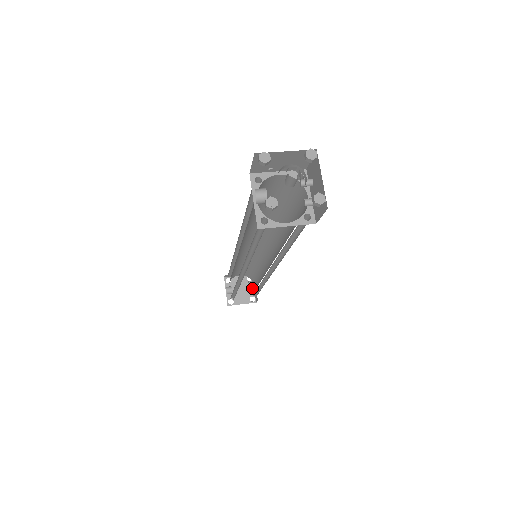
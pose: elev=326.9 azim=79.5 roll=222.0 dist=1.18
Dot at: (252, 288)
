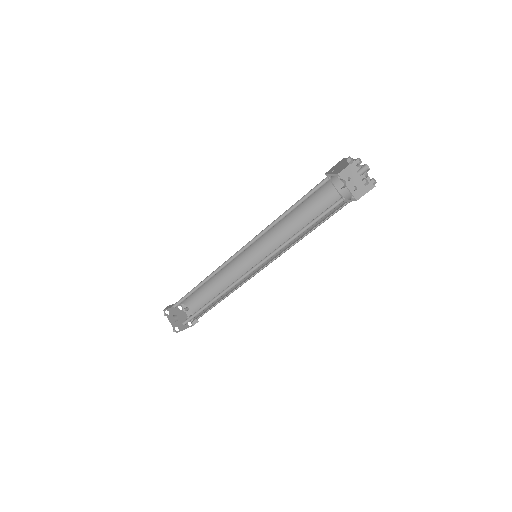
Dot at: (185, 315)
